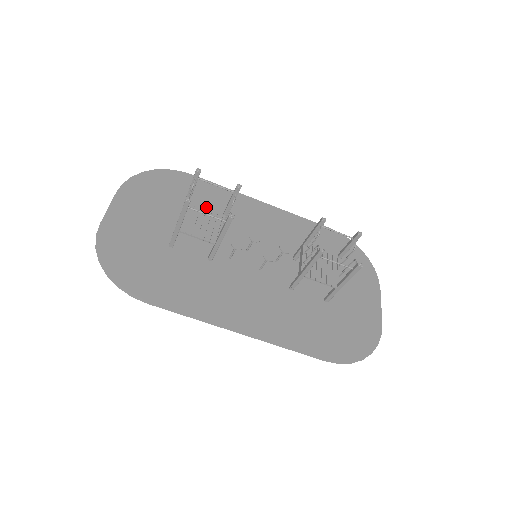
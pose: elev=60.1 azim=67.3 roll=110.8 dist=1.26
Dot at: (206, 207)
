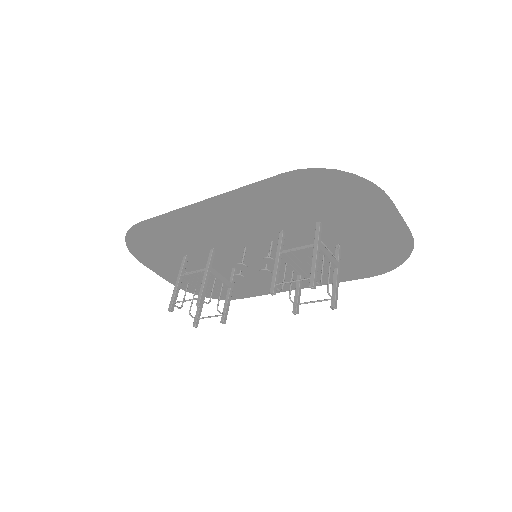
Dot at: (183, 239)
